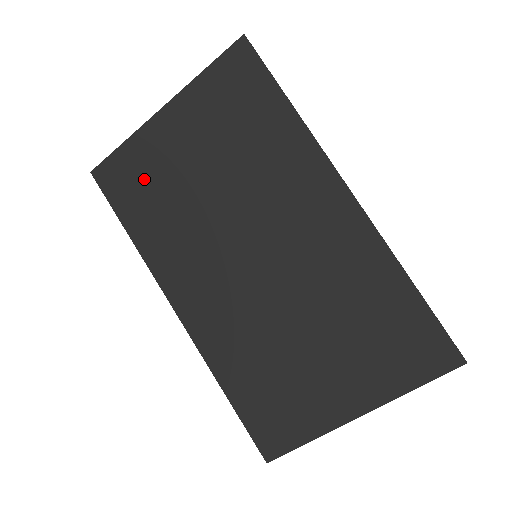
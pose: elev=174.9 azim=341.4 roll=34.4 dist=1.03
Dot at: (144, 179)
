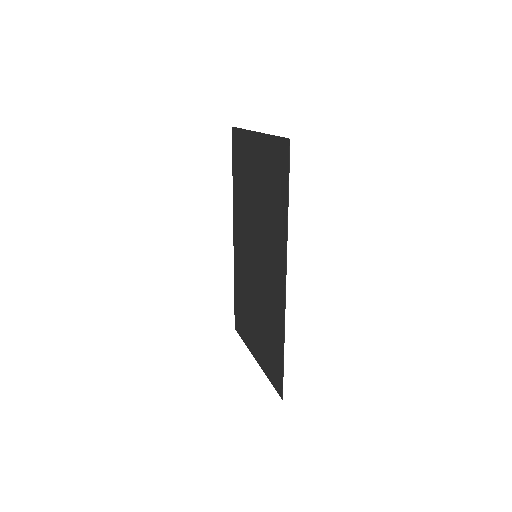
Dot at: (242, 160)
